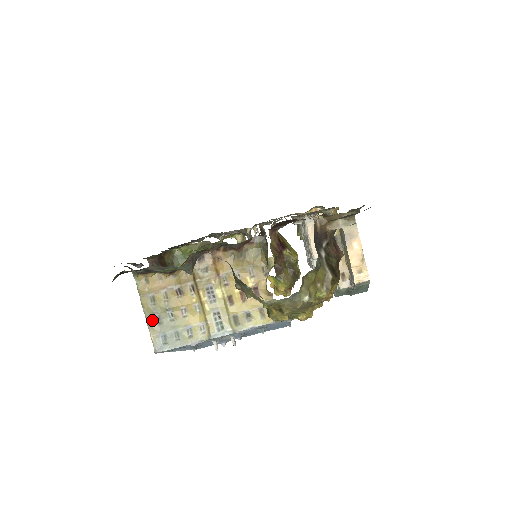
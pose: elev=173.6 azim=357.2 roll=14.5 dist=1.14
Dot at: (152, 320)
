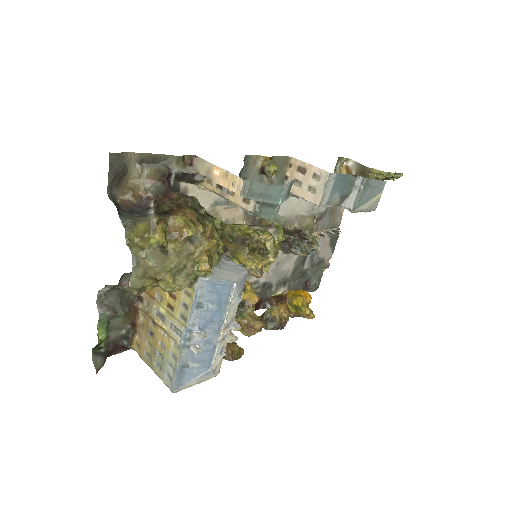
Dot at: (157, 370)
